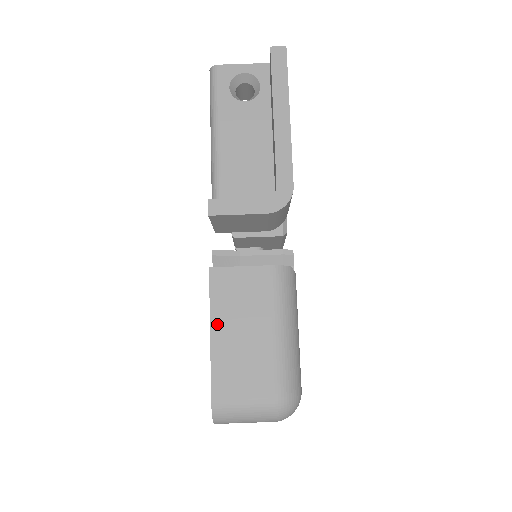
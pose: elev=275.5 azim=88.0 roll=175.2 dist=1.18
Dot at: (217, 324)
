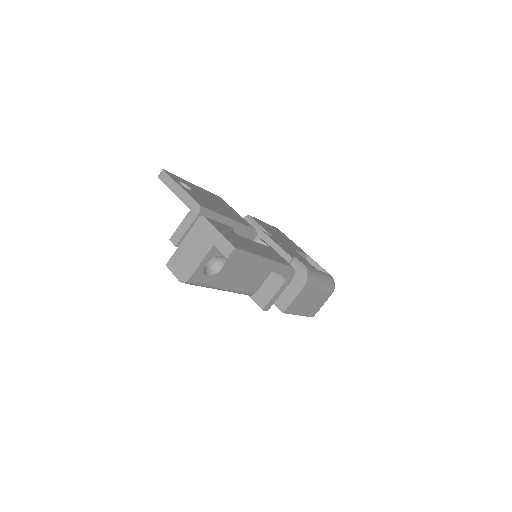
Dot at: (299, 312)
